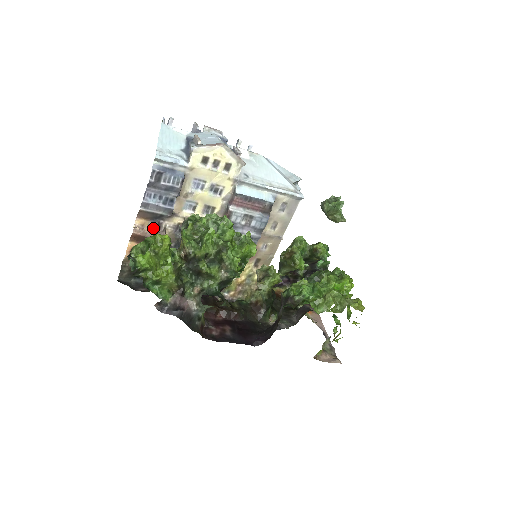
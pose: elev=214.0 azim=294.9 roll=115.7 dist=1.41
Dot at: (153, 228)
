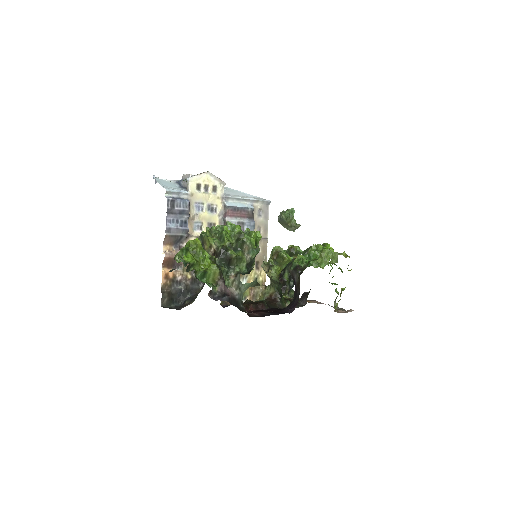
Dot at: occluded
